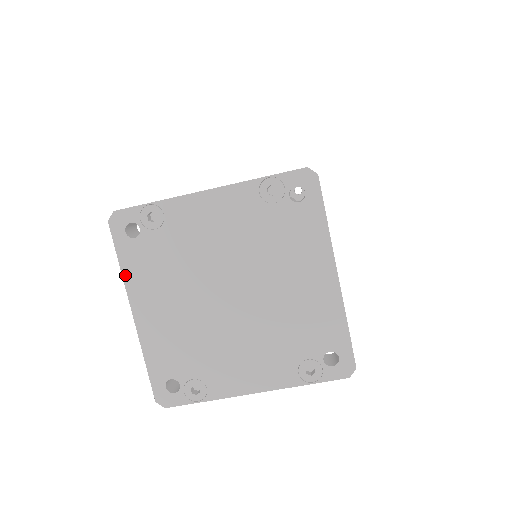
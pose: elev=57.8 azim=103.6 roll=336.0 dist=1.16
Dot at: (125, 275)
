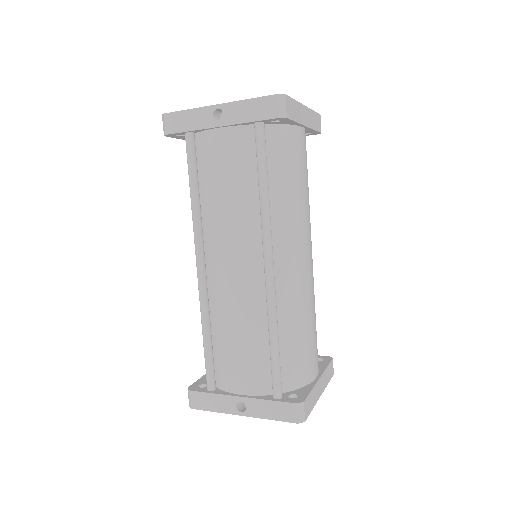
Dot at: occluded
